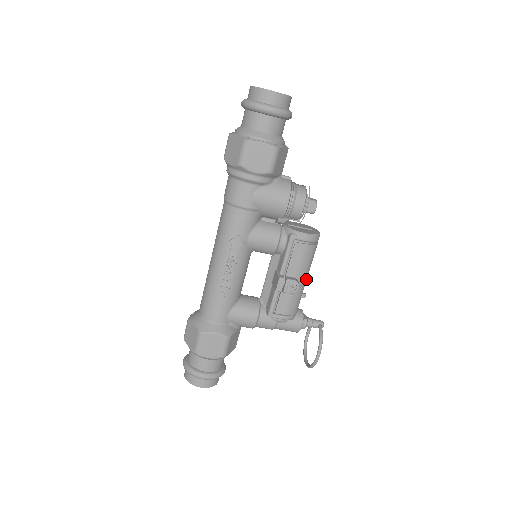
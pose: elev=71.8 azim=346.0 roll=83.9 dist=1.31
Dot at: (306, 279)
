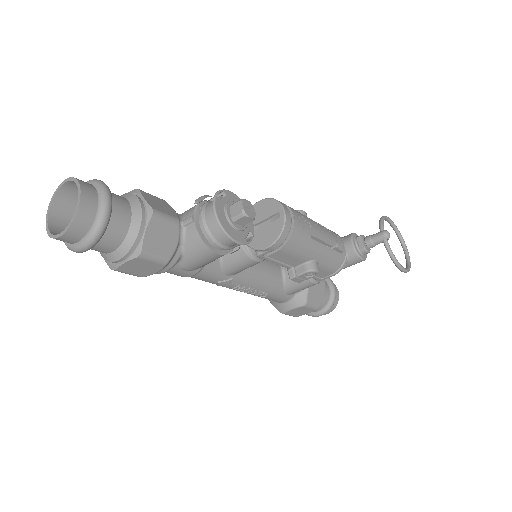
Dot at: (321, 245)
